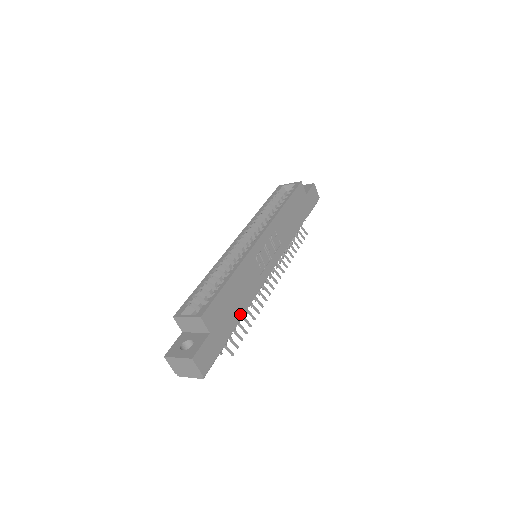
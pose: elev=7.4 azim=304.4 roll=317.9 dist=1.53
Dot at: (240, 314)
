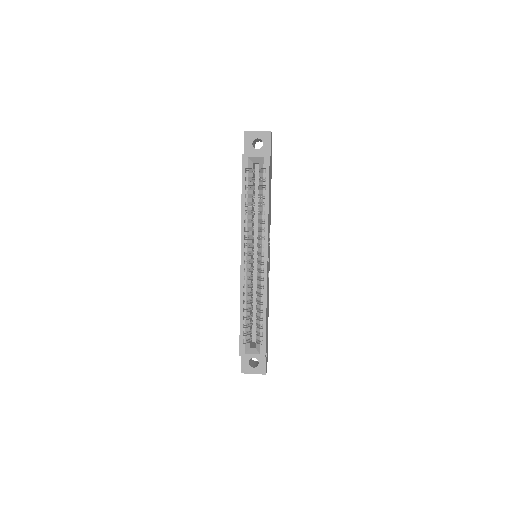
Dot at: (268, 315)
